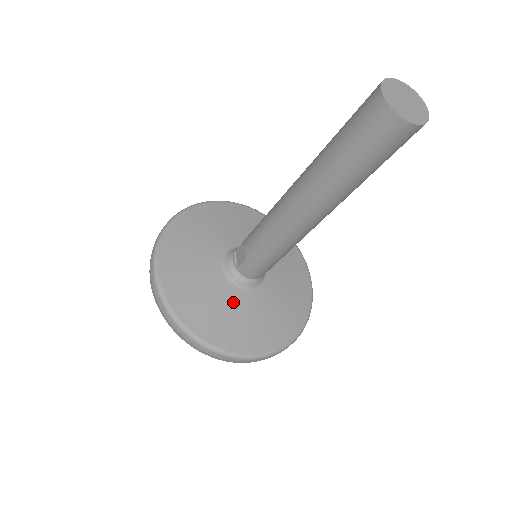
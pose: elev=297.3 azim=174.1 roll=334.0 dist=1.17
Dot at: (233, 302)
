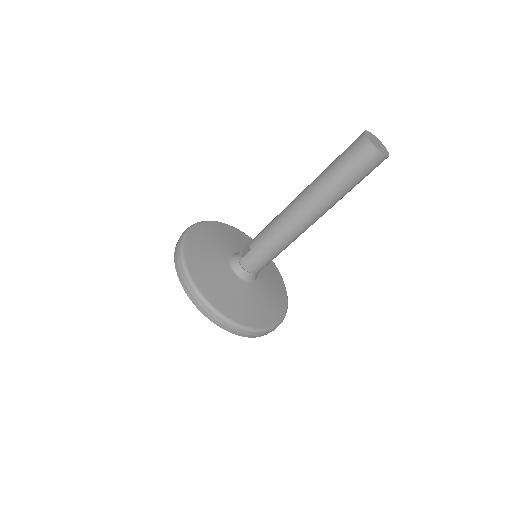
Dot at: (230, 282)
